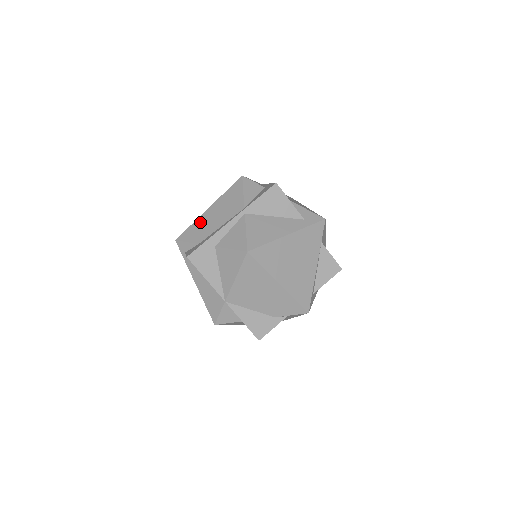
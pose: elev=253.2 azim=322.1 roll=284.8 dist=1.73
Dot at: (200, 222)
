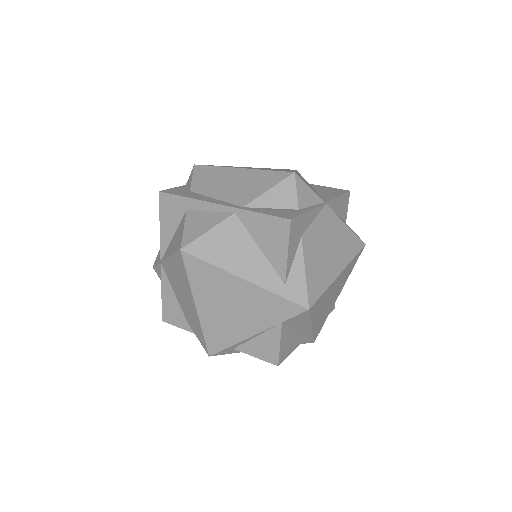
Dot at: (219, 172)
